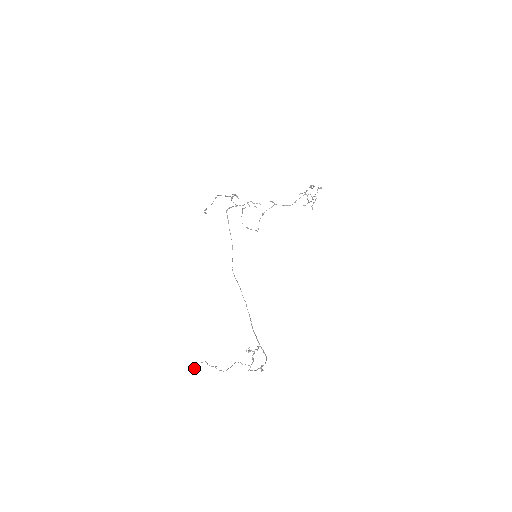
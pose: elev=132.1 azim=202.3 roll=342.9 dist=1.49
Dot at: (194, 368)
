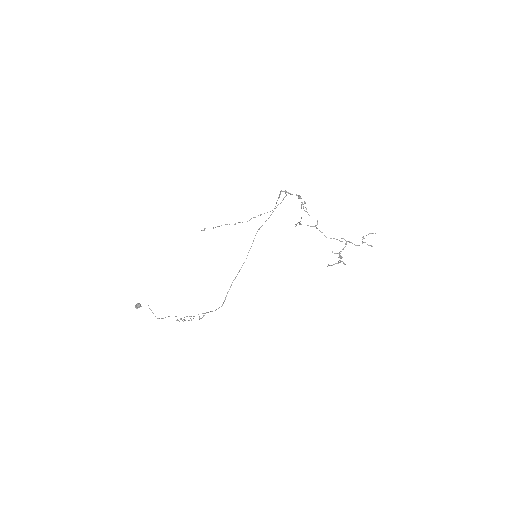
Dot at: (136, 307)
